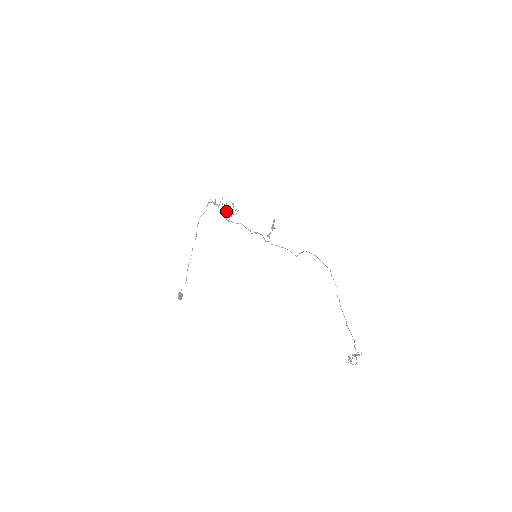
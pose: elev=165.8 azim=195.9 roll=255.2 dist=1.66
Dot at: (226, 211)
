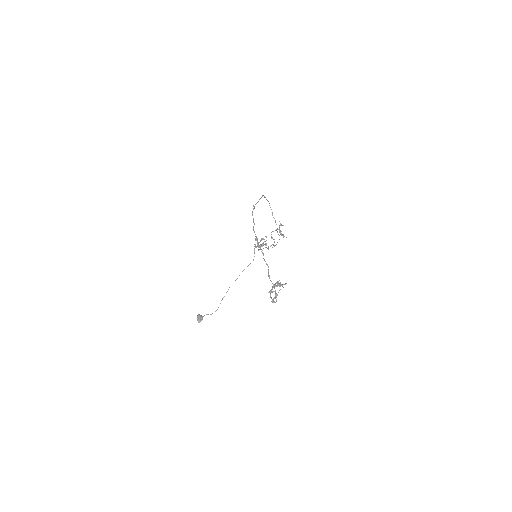
Dot at: occluded
